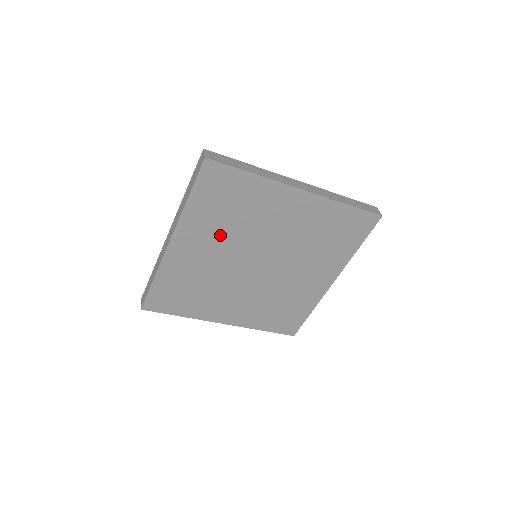
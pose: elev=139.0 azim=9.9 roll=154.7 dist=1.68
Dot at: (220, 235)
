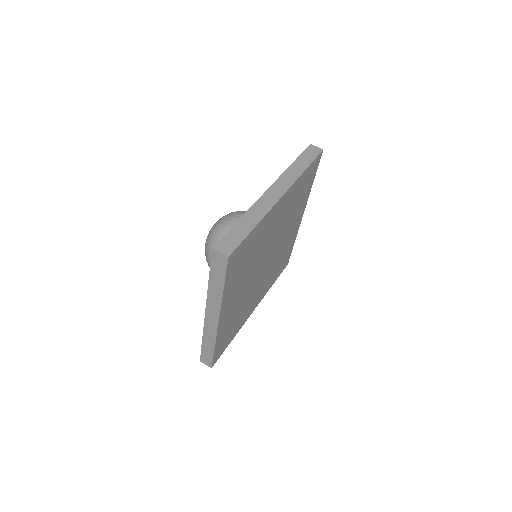
Dot at: (244, 279)
